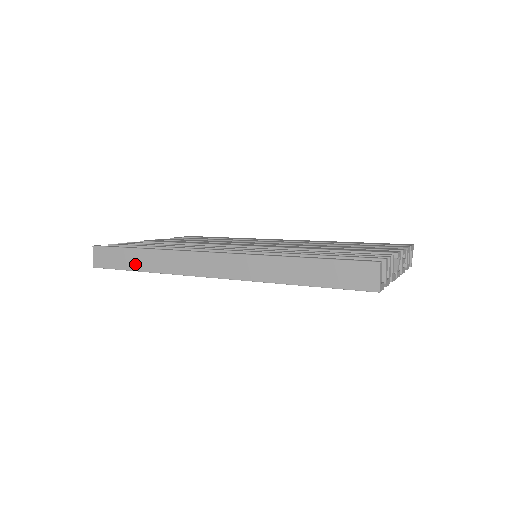
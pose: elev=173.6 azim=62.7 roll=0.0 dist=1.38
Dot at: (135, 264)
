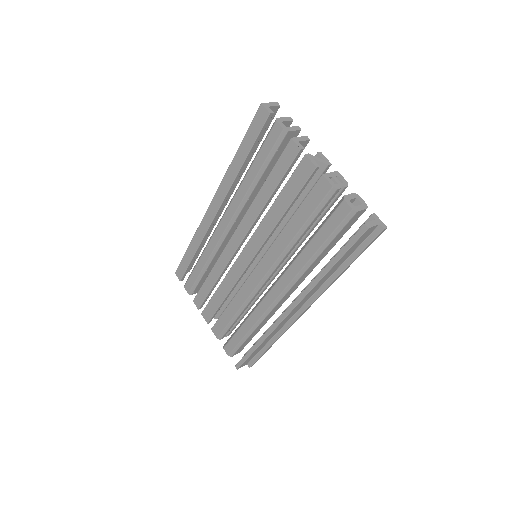
Dot at: occluded
